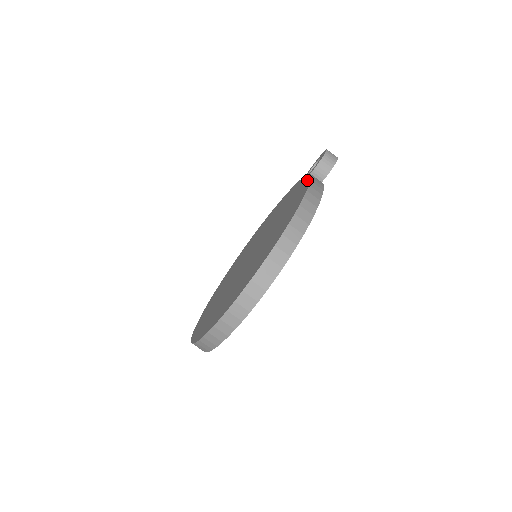
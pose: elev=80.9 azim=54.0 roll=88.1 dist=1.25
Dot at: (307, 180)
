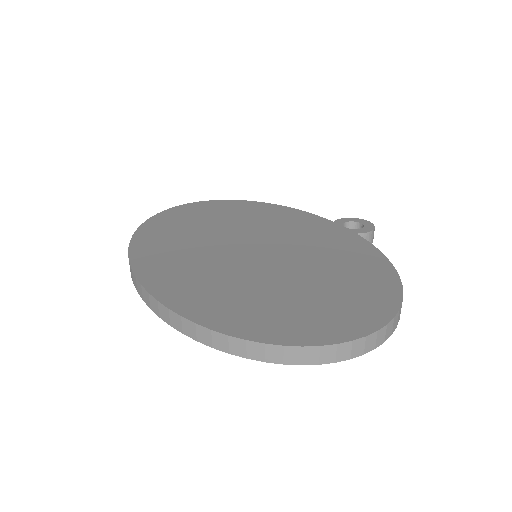
Dot at: (364, 242)
